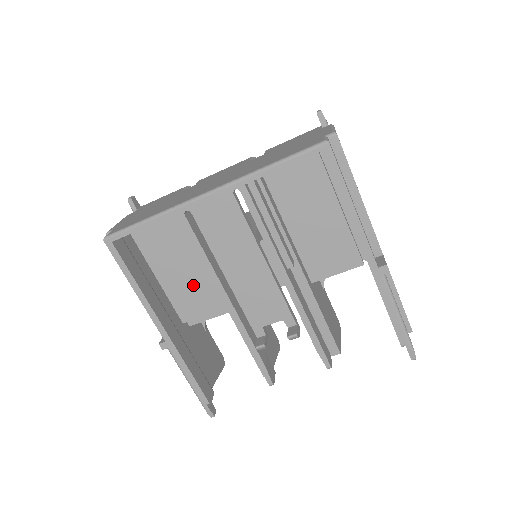
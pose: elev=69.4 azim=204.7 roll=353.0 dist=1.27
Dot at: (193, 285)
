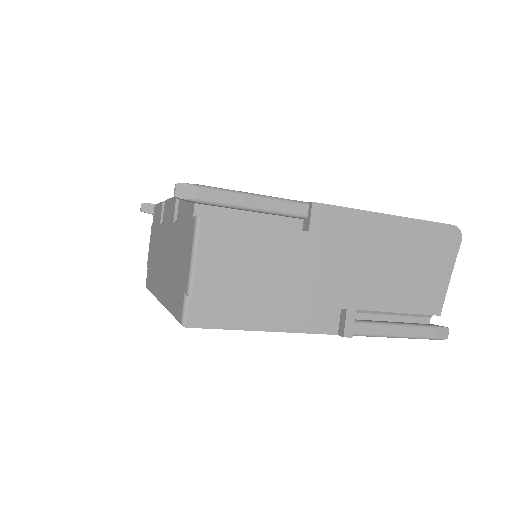
Dot at: occluded
